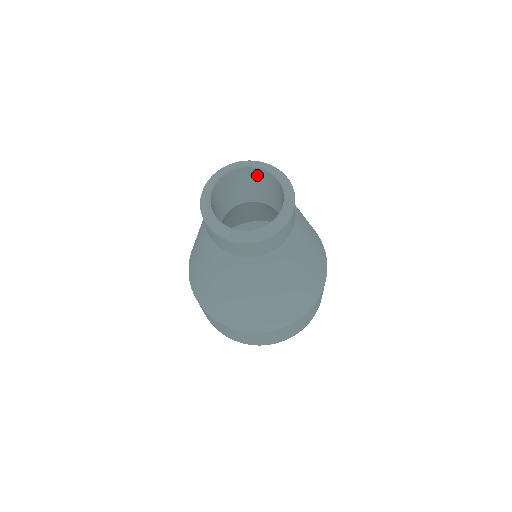
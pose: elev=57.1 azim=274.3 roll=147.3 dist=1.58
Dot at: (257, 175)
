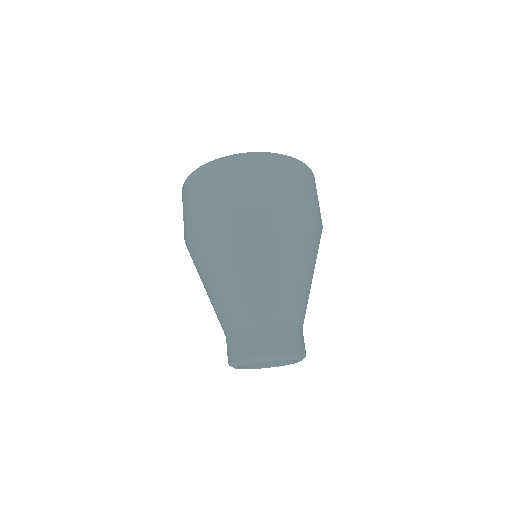
Dot at: occluded
